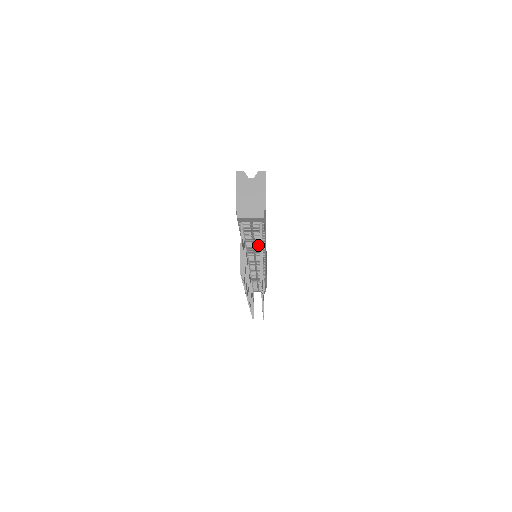
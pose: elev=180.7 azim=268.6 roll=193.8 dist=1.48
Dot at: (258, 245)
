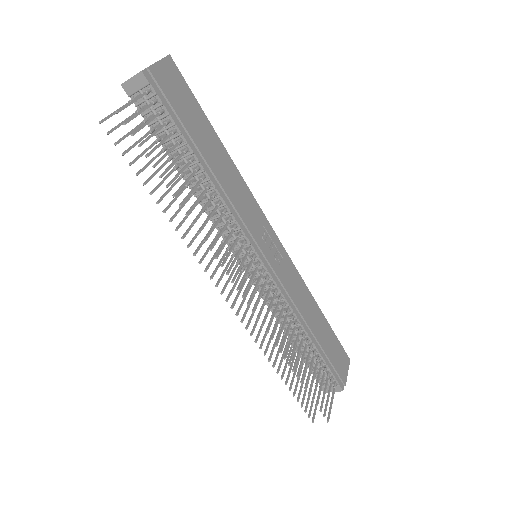
Dot at: occluded
